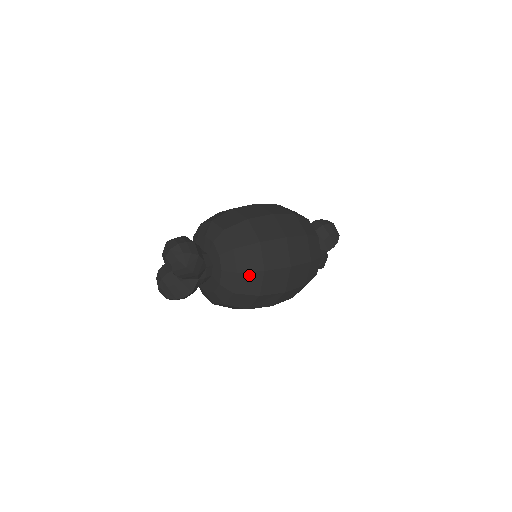
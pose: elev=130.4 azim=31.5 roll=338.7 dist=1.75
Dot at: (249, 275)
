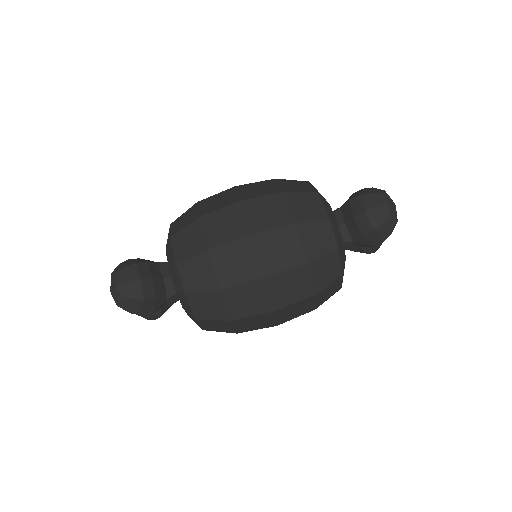
Dot at: (212, 321)
